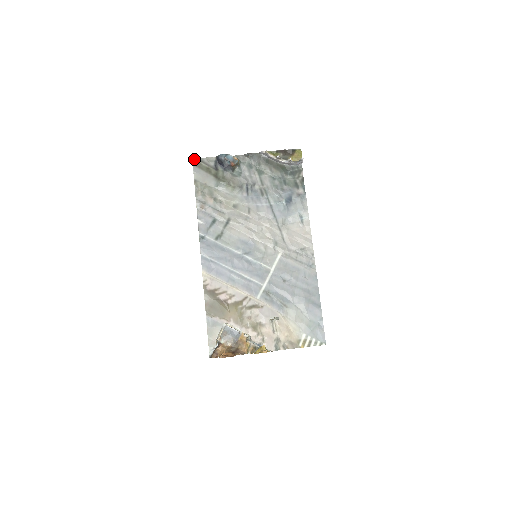
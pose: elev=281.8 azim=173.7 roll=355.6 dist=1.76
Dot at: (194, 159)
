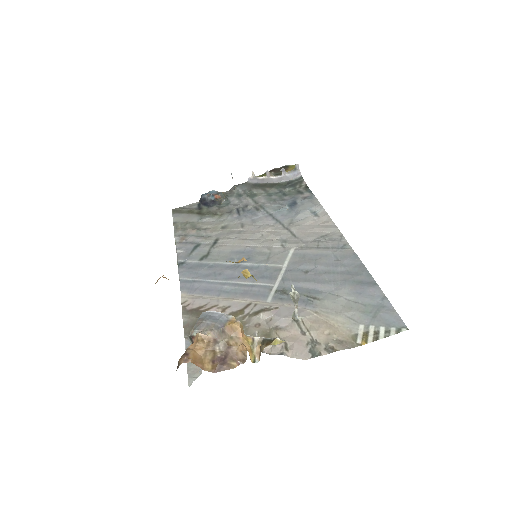
Dot at: (174, 209)
